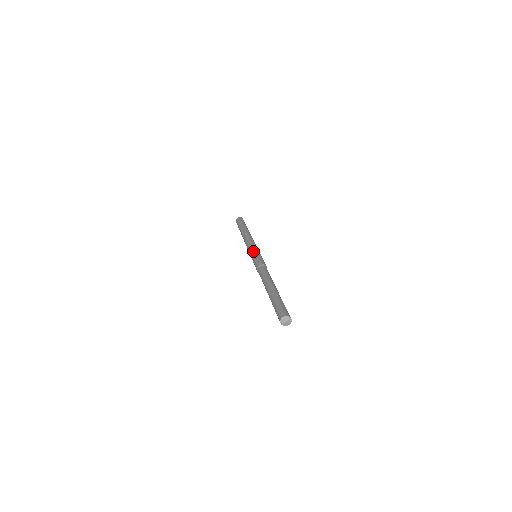
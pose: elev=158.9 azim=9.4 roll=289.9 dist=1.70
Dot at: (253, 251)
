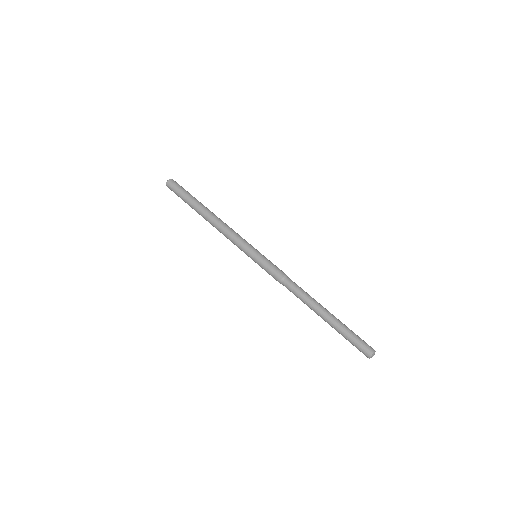
Dot at: (252, 254)
